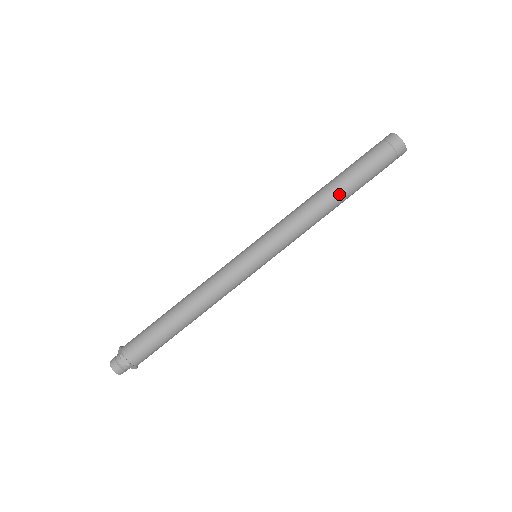
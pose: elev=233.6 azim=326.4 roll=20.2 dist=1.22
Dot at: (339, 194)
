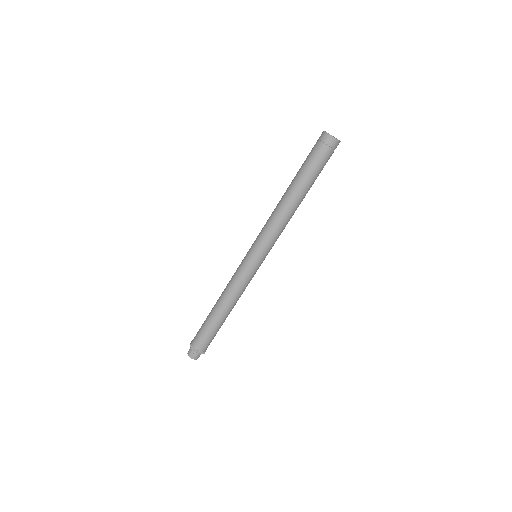
Dot at: (295, 192)
